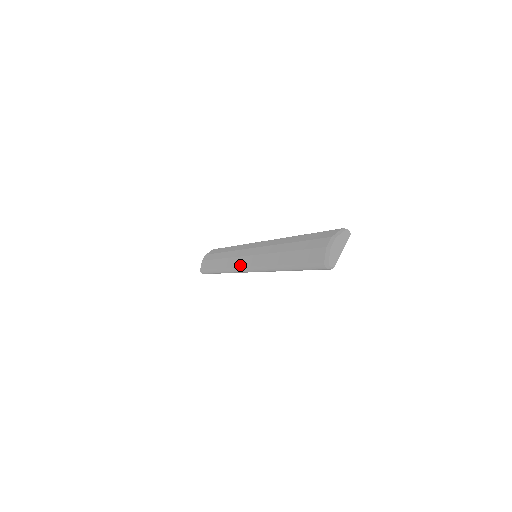
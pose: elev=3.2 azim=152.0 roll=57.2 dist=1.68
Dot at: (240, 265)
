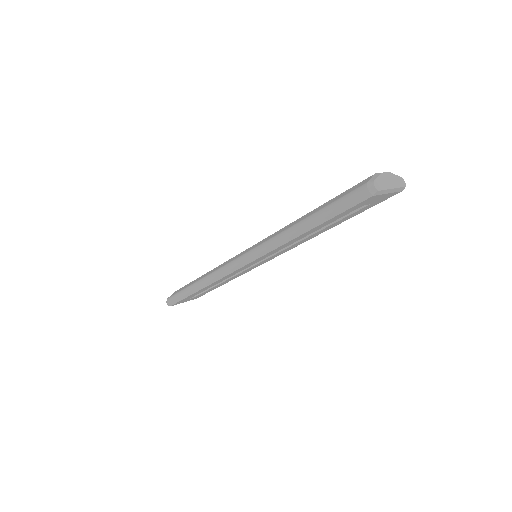
Dot at: (232, 260)
